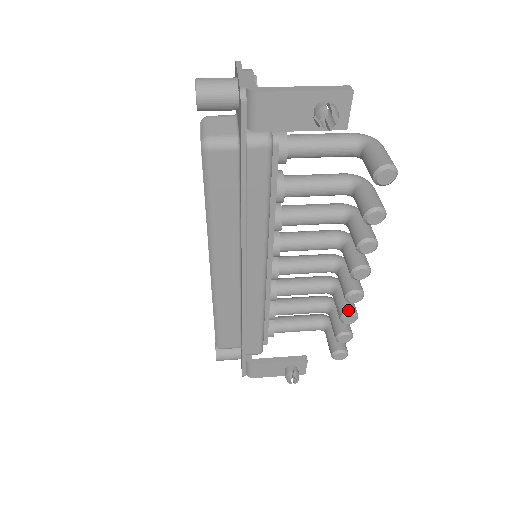
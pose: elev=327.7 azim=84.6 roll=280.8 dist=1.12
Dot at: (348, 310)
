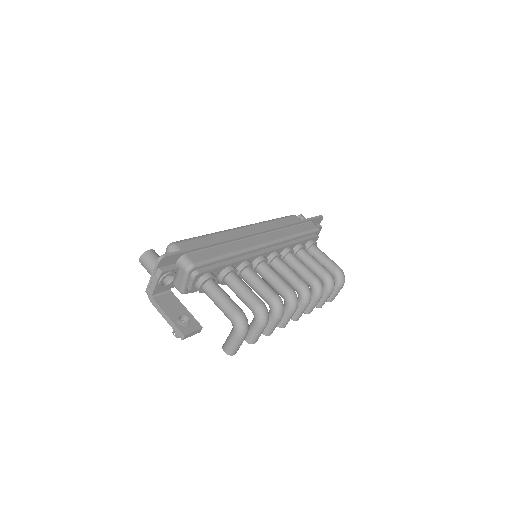
Dot at: occluded
